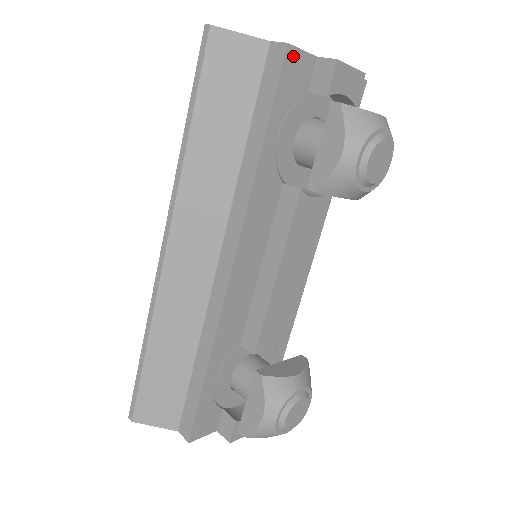
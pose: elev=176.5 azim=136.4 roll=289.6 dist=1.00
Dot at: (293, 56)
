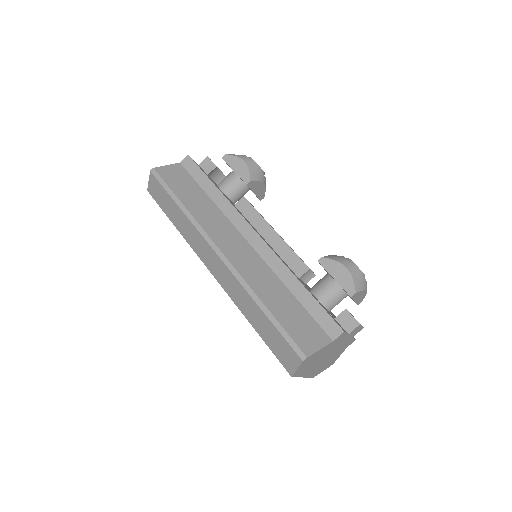
Dot at: occluded
